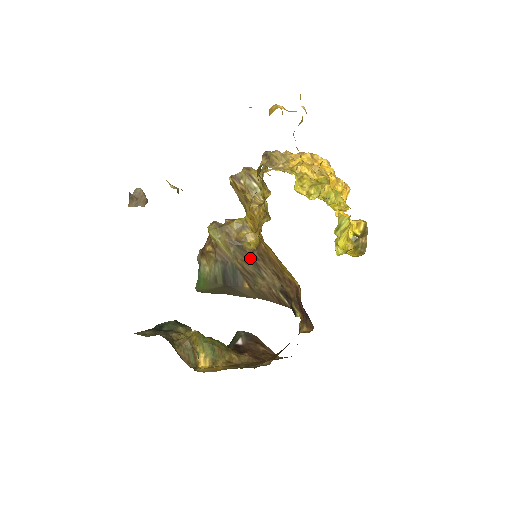
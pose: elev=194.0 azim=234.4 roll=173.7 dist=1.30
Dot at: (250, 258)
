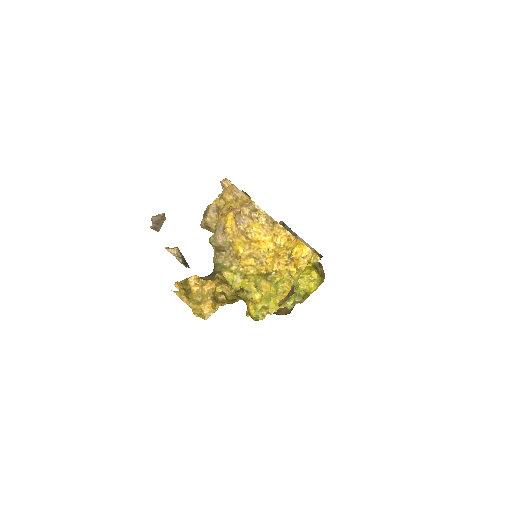
Dot at: occluded
